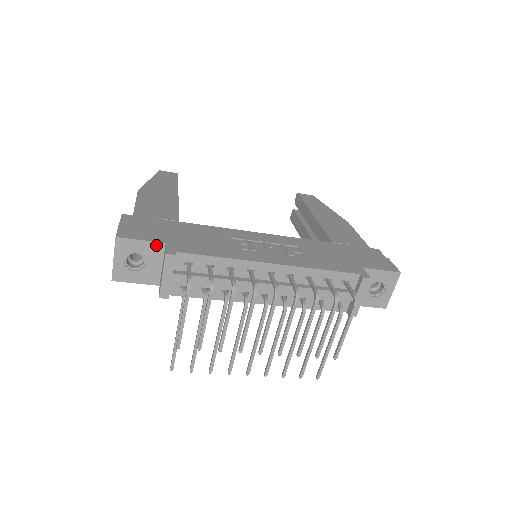
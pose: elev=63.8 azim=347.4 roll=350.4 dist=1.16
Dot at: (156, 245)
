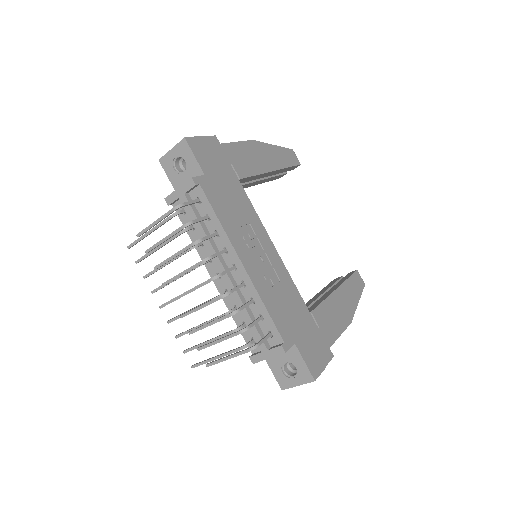
Dot at: (199, 169)
